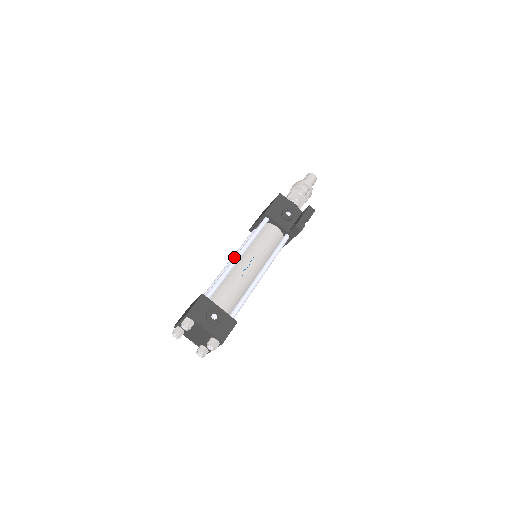
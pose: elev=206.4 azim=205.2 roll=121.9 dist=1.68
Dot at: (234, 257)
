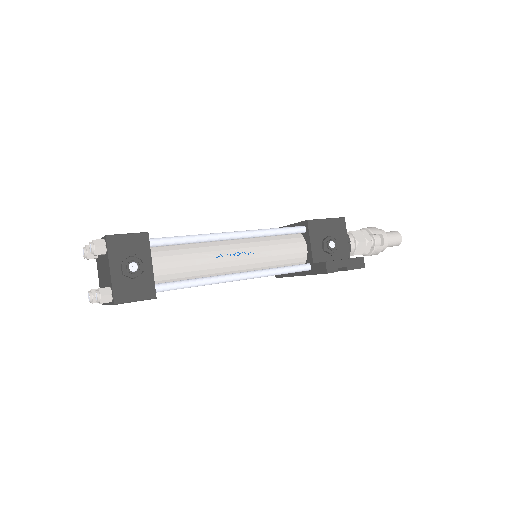
Dot at: occluded
